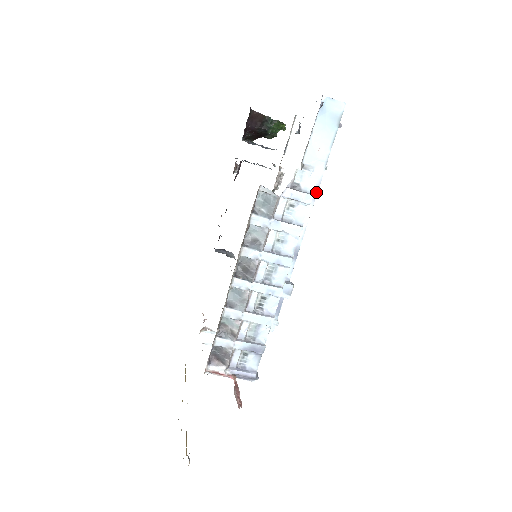
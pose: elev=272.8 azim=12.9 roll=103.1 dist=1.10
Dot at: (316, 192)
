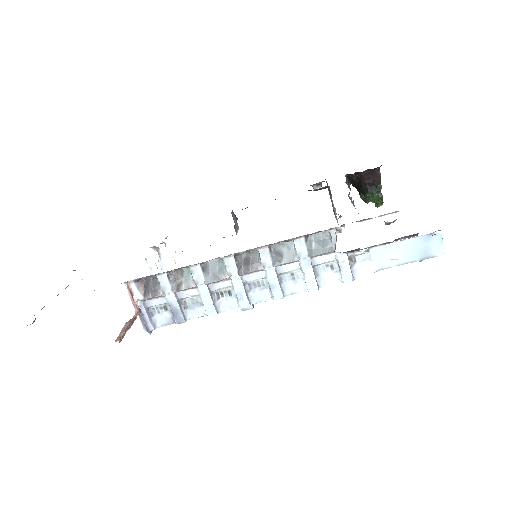
Dot at: occluded
